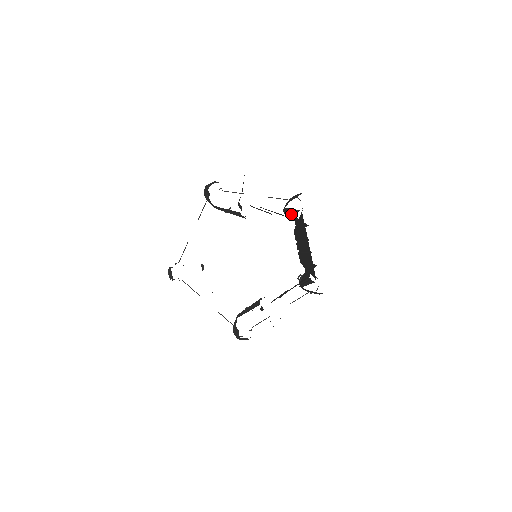
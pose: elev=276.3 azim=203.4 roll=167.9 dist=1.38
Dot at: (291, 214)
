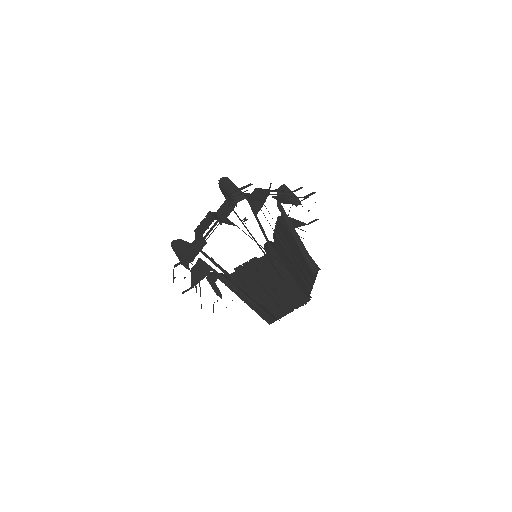
Dot at: (301, 248)
